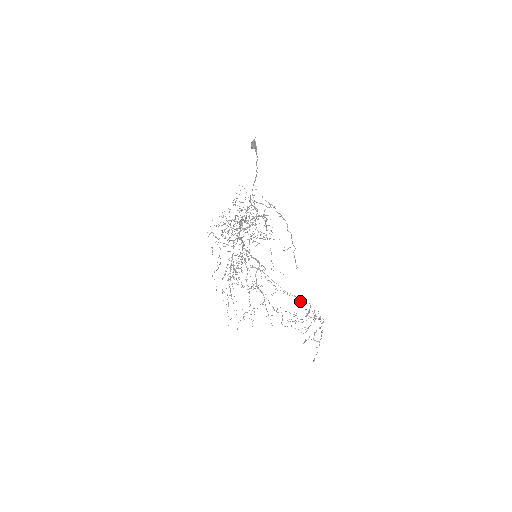
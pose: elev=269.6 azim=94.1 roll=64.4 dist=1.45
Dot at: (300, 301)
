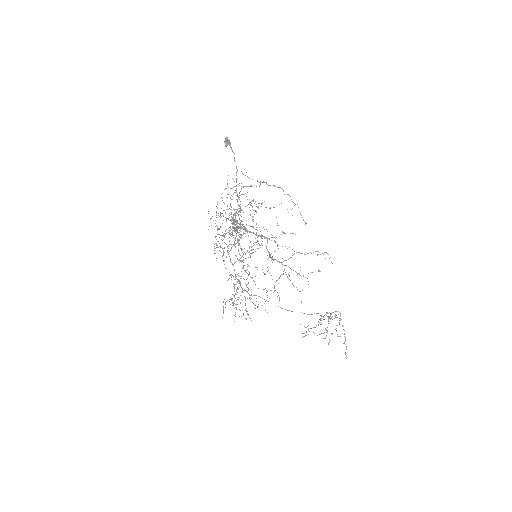
Dot at: (320, 254)
